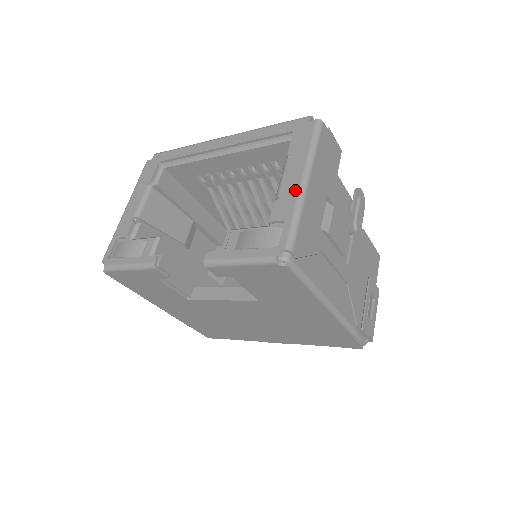
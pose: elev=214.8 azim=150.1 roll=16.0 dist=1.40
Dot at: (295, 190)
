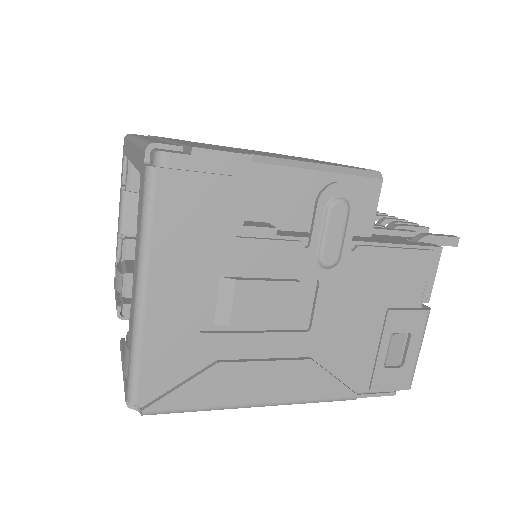
Dot at: (133, 306)
